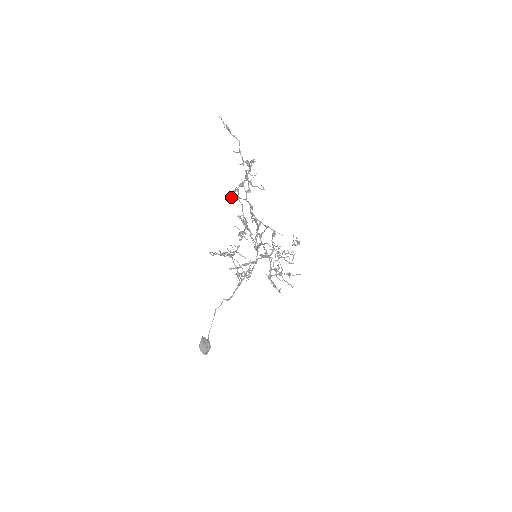
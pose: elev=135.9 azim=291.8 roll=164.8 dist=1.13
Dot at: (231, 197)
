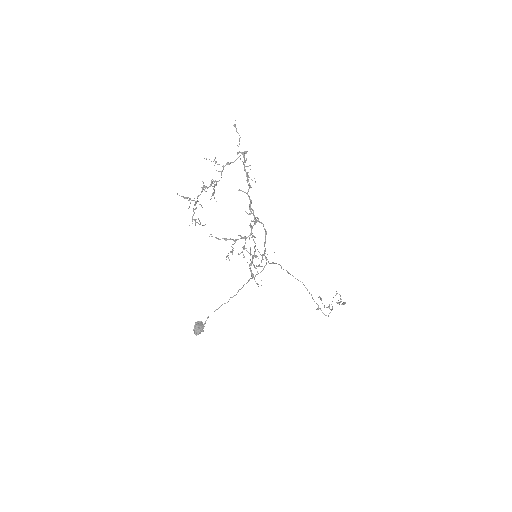
Dot at: occluded
